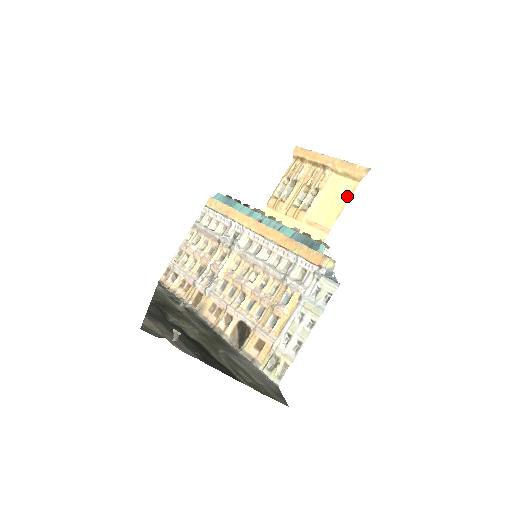
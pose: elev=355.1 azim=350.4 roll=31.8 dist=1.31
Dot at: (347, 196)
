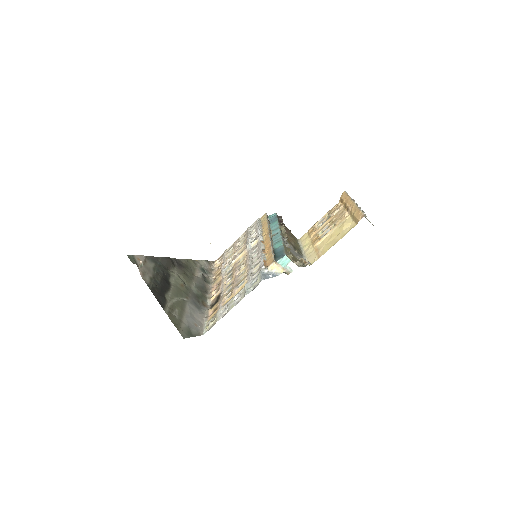
Dot at: (344, 233)
